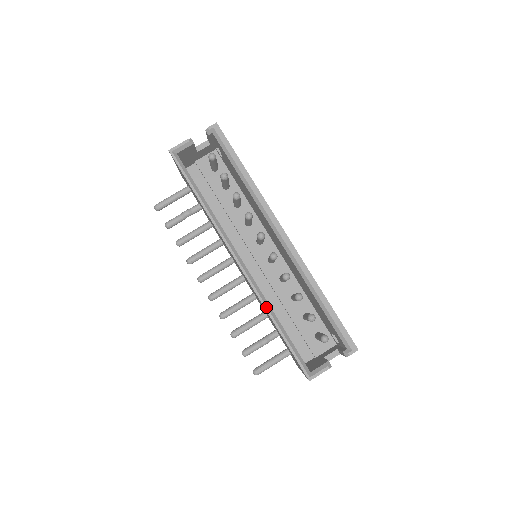
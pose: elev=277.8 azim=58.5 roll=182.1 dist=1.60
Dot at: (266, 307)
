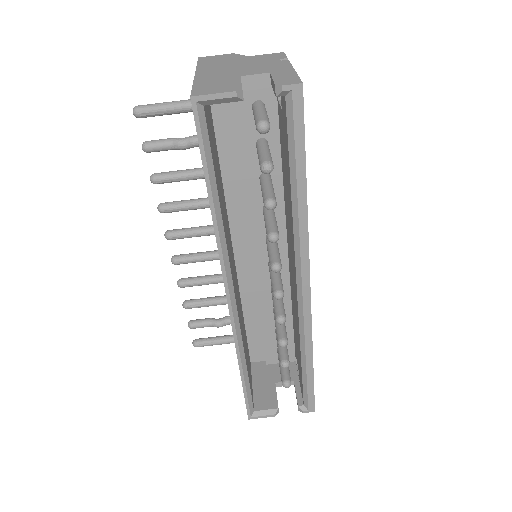
Dot at: (239, 352)
